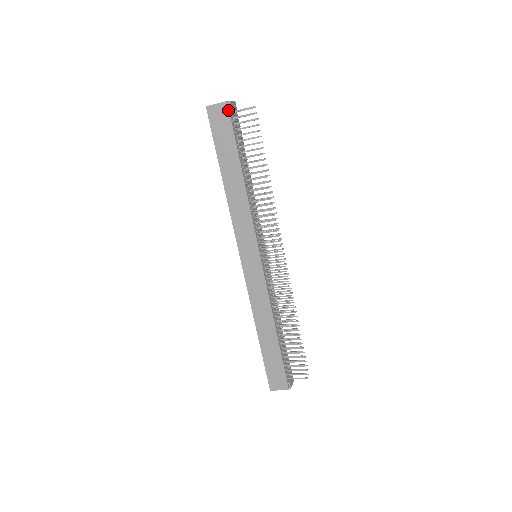
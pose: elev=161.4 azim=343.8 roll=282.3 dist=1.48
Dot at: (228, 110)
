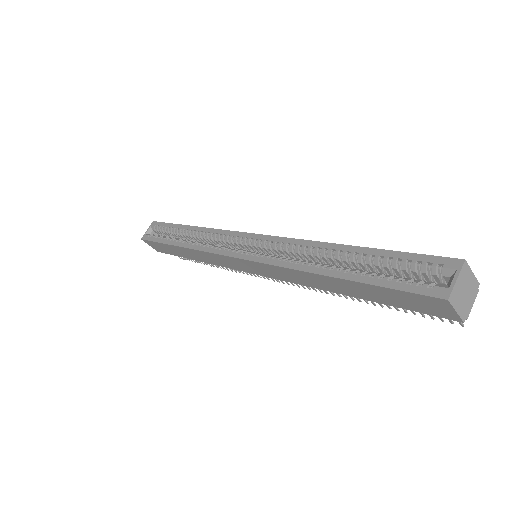
Dot at: (447, 318)
